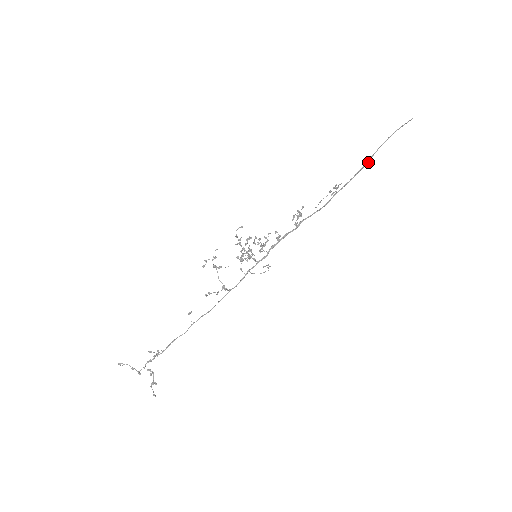
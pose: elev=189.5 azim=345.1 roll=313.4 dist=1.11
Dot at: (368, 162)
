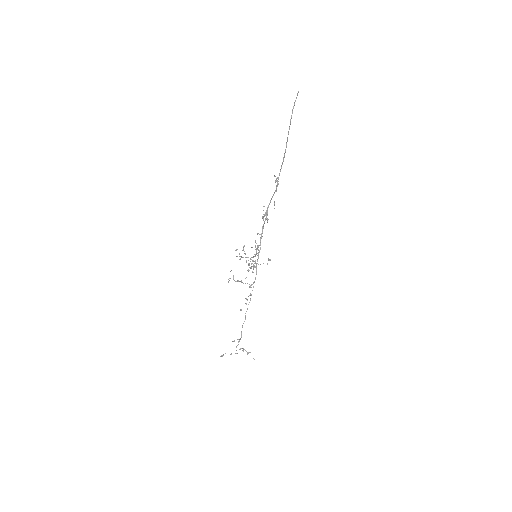
Dot at: occluded
